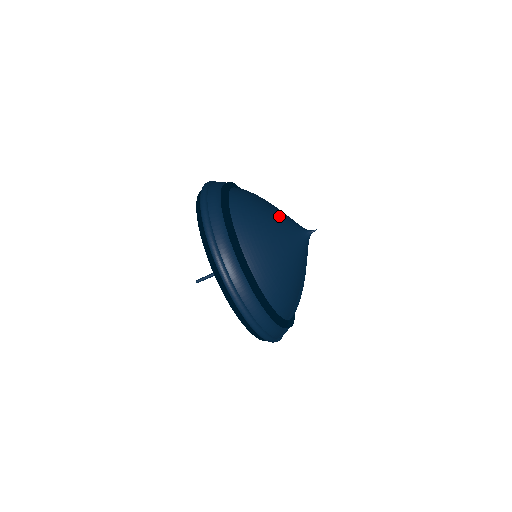
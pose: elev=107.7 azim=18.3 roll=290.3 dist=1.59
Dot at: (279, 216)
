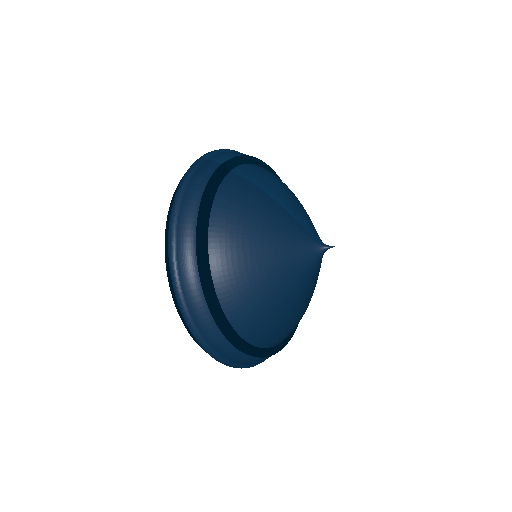
Dot at: (281, 247)
